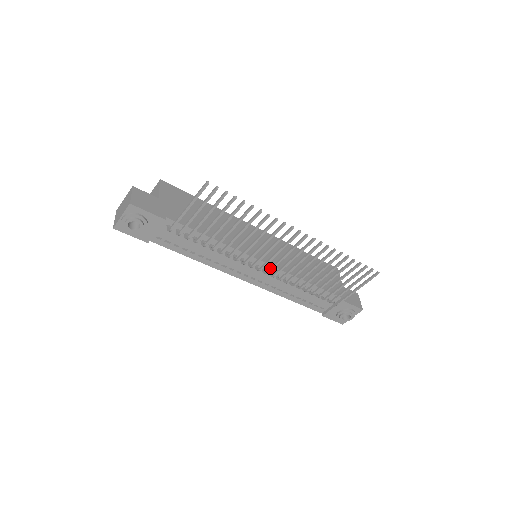
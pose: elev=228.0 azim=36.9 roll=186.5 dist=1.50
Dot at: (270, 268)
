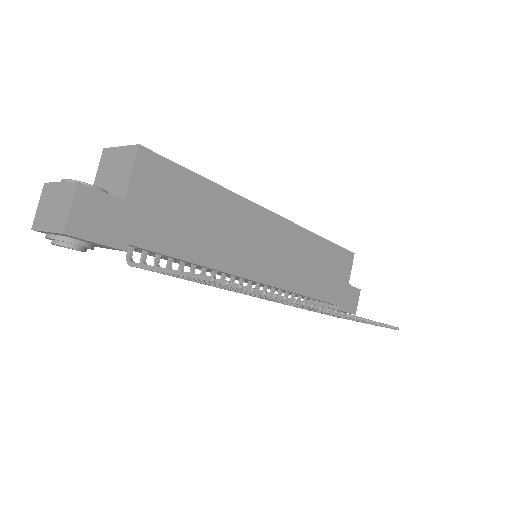
Dot at: occluded
